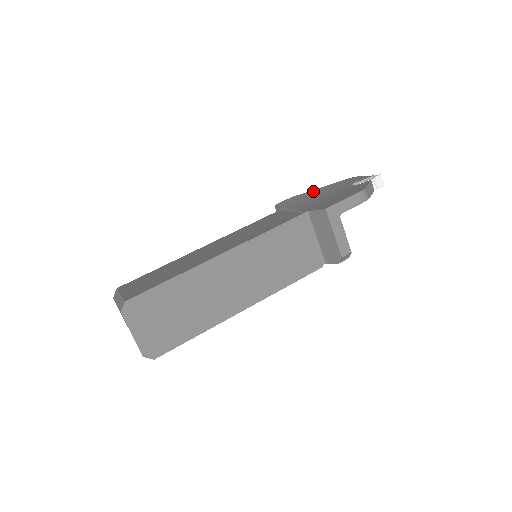
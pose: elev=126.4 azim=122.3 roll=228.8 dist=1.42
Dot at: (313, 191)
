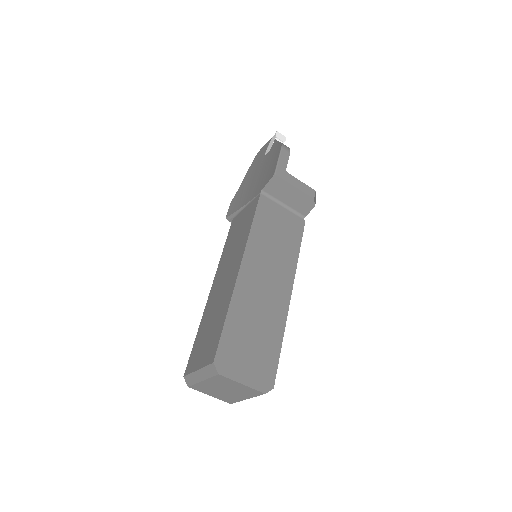
Dot at: (241, 186)
